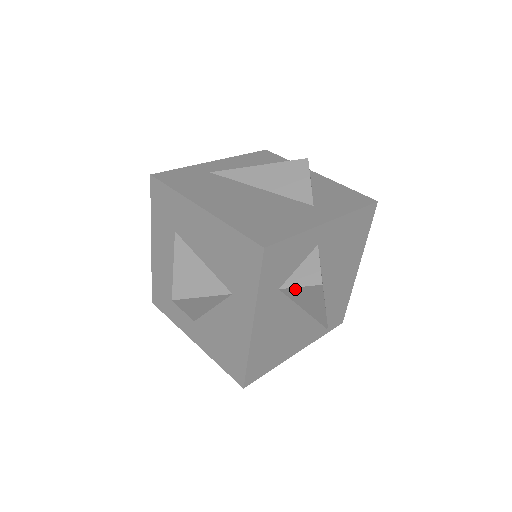
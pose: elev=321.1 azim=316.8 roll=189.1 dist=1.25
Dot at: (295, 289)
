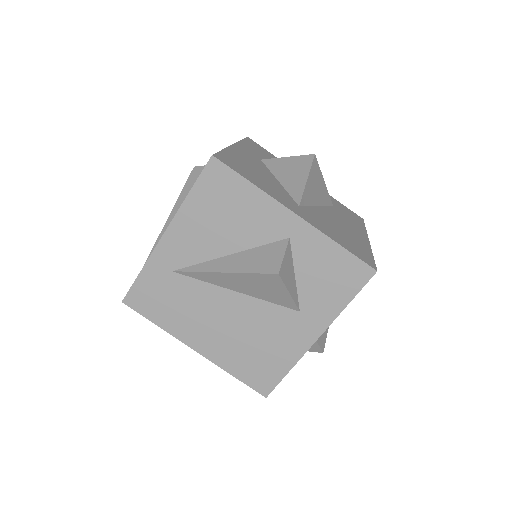
Dot at: occluded
